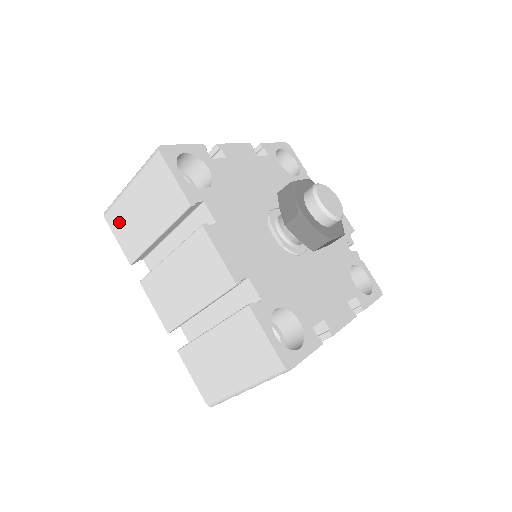
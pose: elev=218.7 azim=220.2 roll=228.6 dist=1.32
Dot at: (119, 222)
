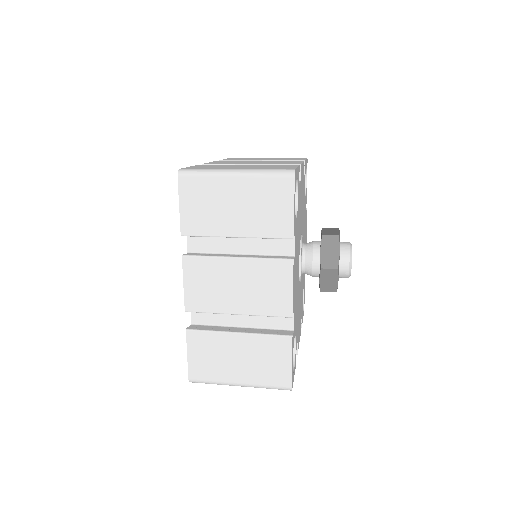
Dot at: (196, 194)
